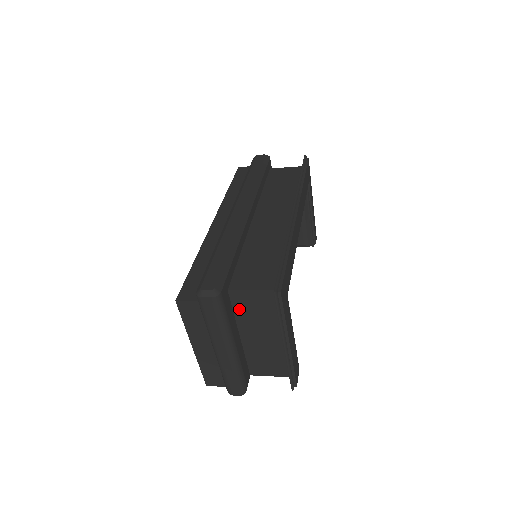
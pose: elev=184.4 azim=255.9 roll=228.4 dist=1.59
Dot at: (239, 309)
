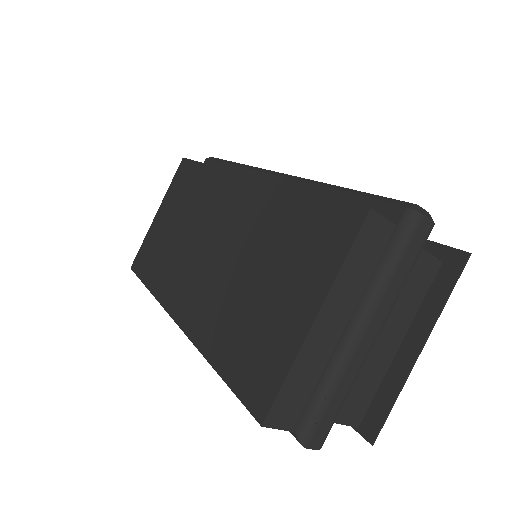
Dot at: occluded
